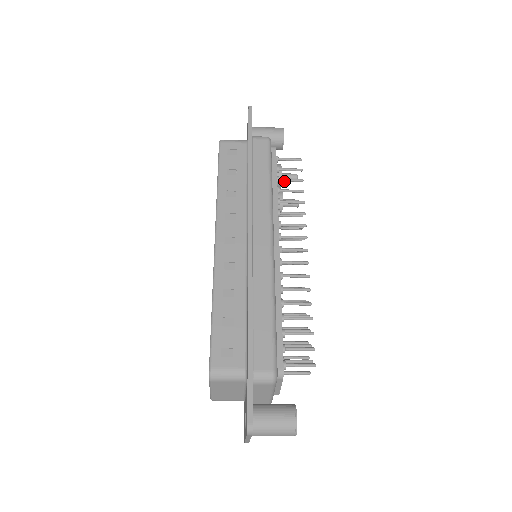
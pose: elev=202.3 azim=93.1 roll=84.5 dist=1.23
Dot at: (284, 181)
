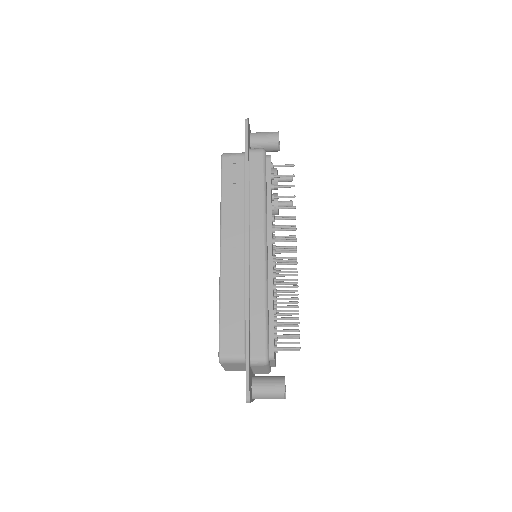
Dot at: occluded
